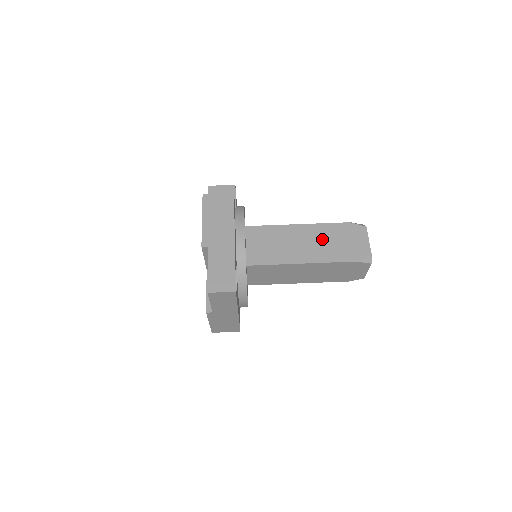
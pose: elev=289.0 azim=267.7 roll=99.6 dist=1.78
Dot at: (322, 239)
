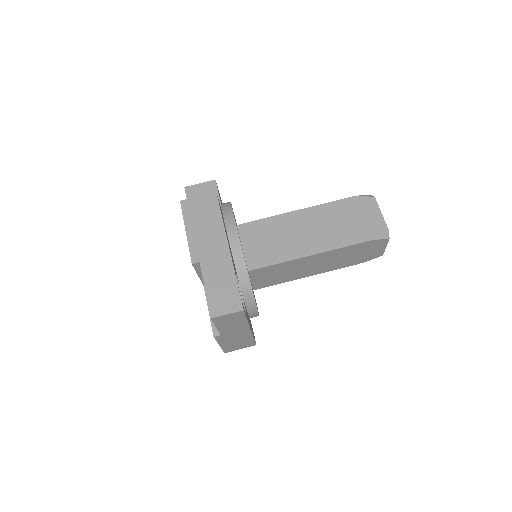
Dot at: (328, 222)
